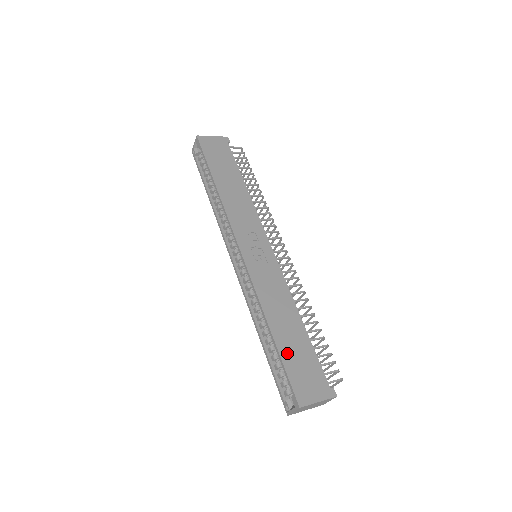
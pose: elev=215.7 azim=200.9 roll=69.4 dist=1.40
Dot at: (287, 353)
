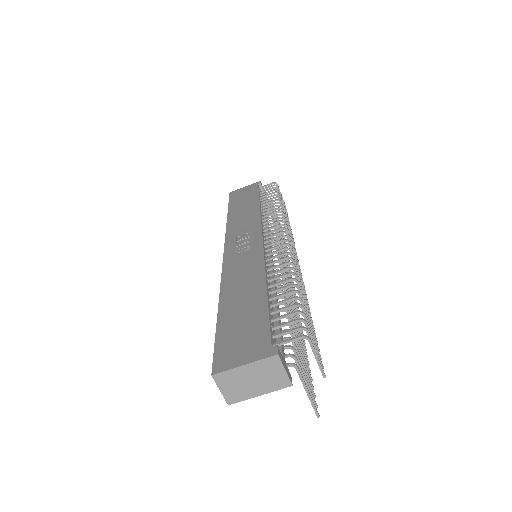
Dot at: (227, 322)
